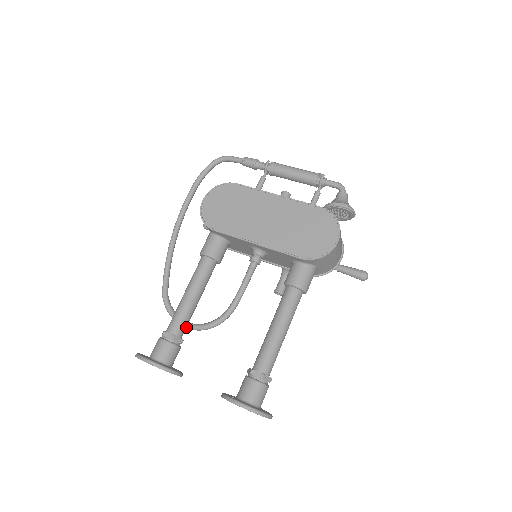
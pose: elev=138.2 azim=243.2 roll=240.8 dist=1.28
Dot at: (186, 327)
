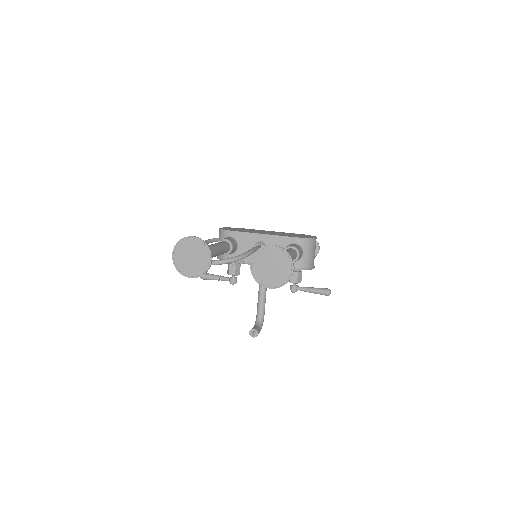
Dot at: occluded
